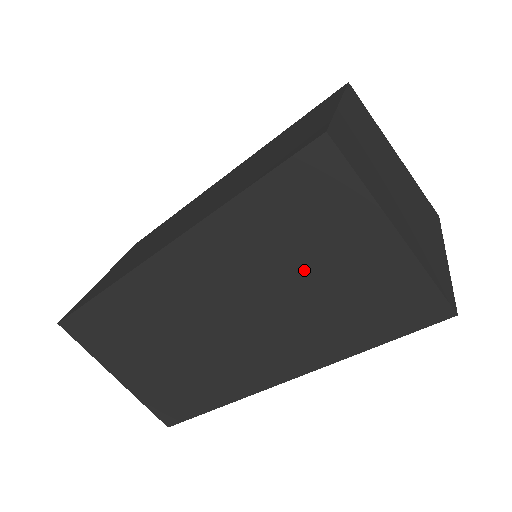
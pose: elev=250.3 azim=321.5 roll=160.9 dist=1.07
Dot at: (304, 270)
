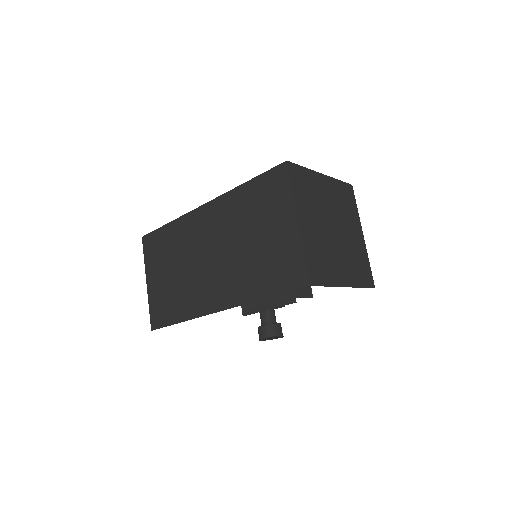
Dot at: (254, 234)
